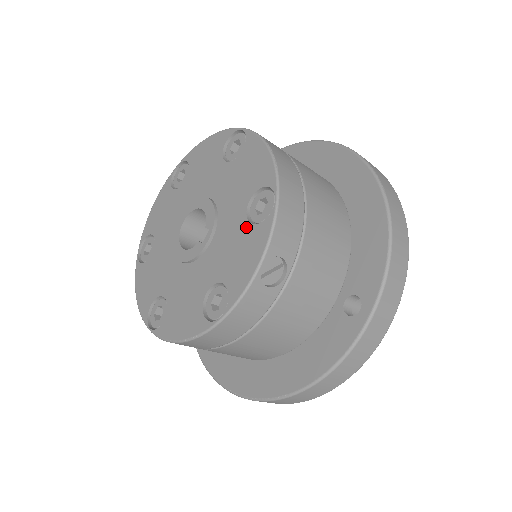
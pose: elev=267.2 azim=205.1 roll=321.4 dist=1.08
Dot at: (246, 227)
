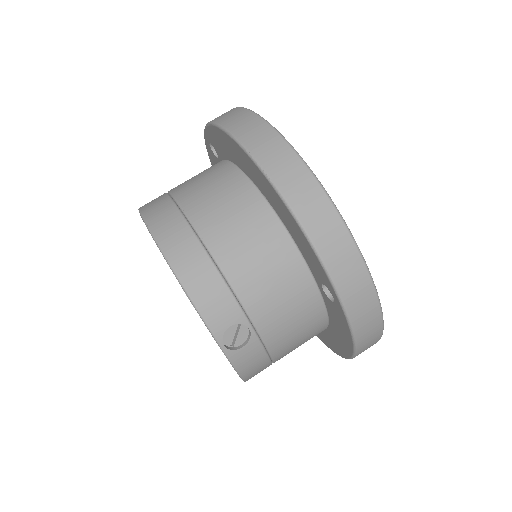
Dot at: occluded
